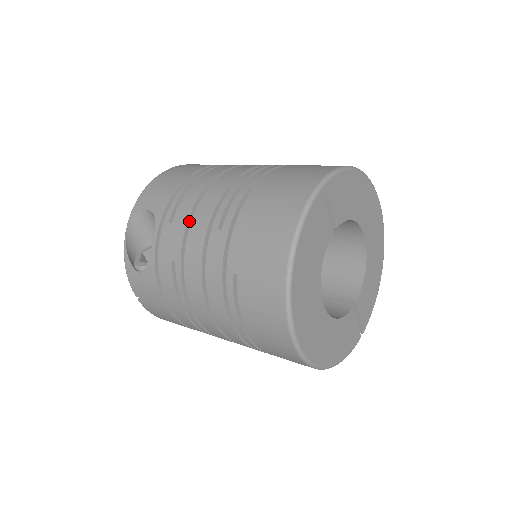
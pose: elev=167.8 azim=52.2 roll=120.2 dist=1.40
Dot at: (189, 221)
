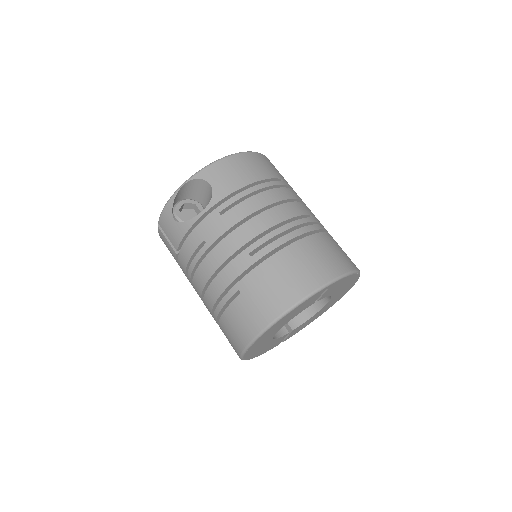
Dot at: (234, 226)
